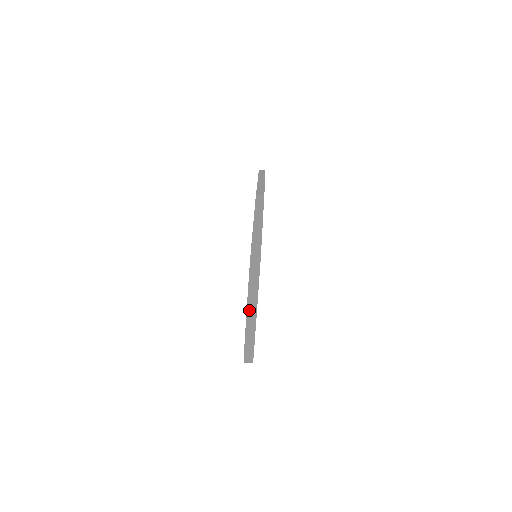
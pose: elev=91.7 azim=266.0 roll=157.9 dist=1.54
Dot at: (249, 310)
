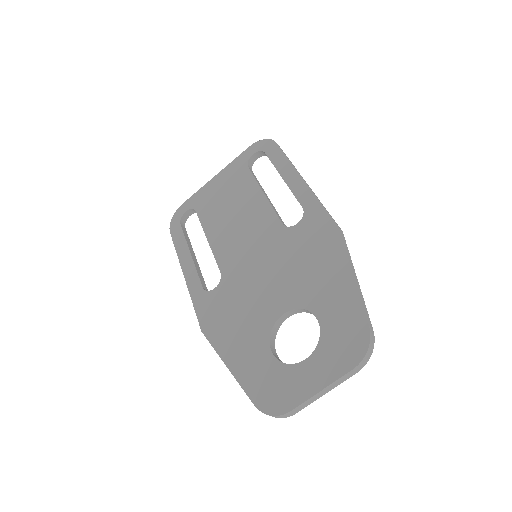
Dot at: (332, 385)
